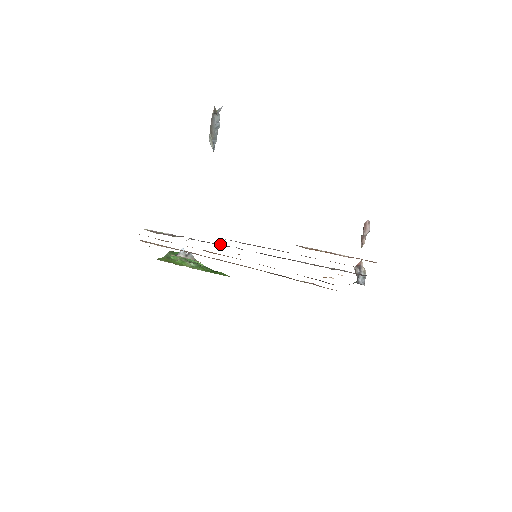
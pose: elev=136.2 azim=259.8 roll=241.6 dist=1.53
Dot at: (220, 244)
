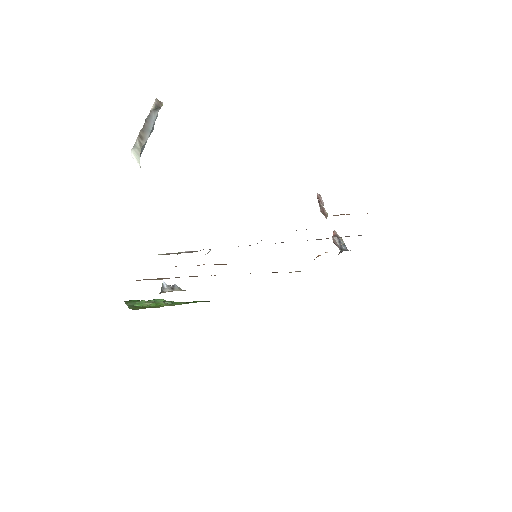
Dot at: occluded
